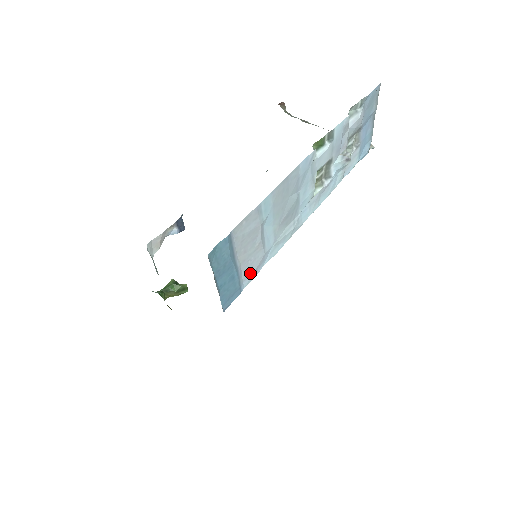
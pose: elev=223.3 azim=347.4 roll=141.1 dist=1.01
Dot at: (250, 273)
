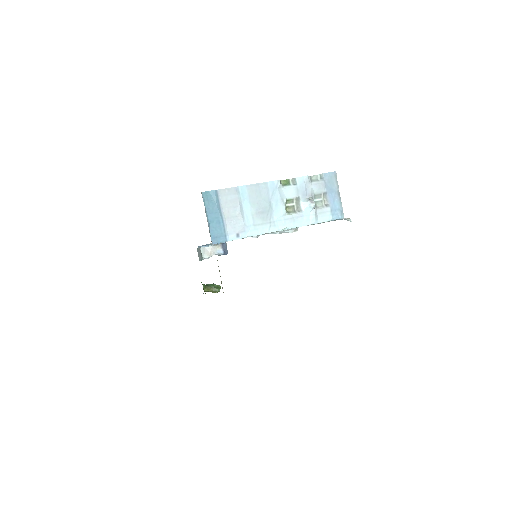
Dot at: (234, 232)
